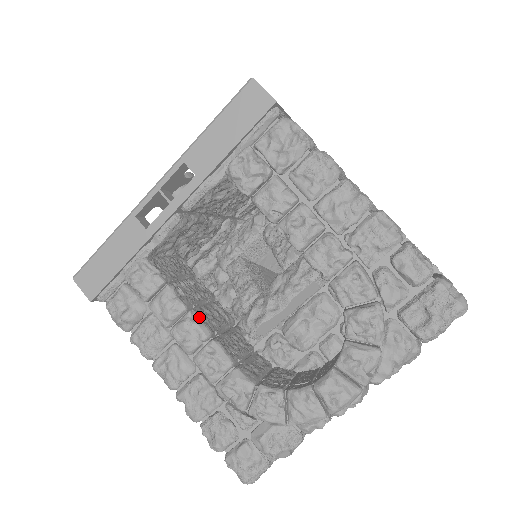
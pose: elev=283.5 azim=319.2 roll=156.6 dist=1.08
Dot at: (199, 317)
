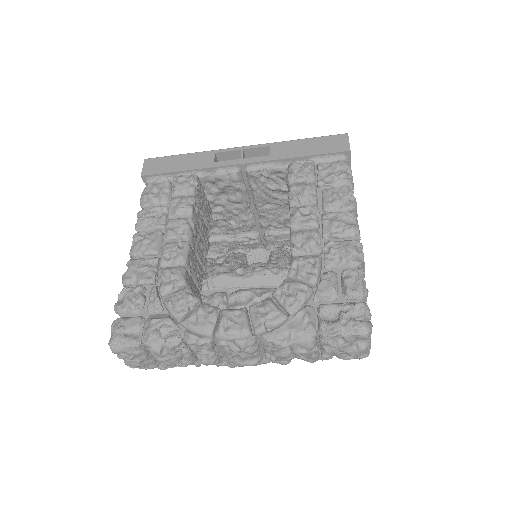
Dot at: (193, 227)
